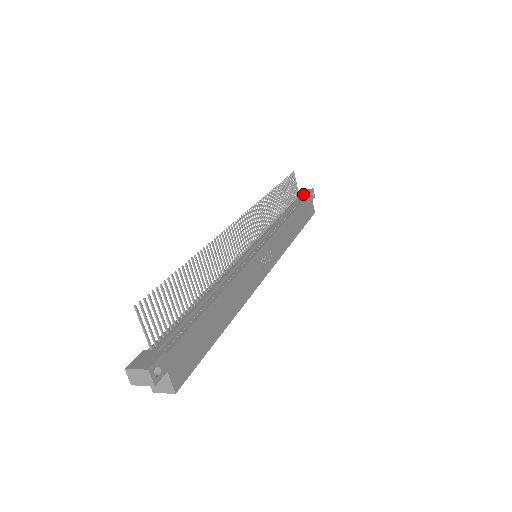
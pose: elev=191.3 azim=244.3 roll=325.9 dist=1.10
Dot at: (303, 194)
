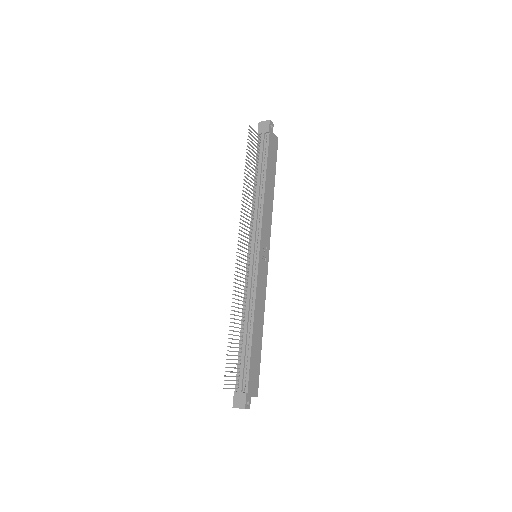
Dot at: (264, 135)
